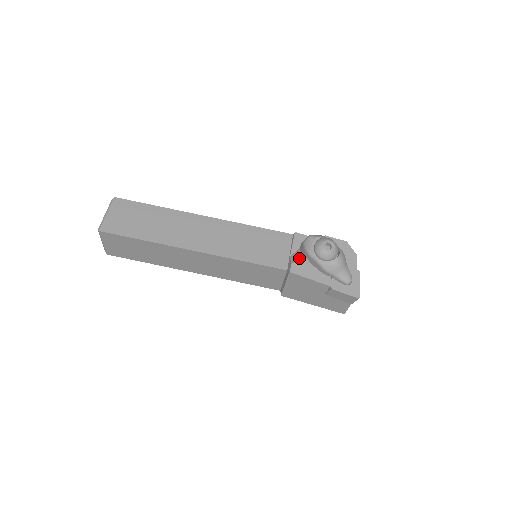
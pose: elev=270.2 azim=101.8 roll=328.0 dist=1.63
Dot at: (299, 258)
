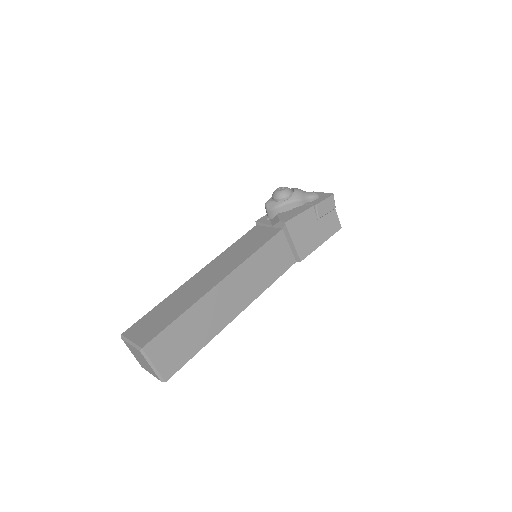
Dot at: (278, 217)
